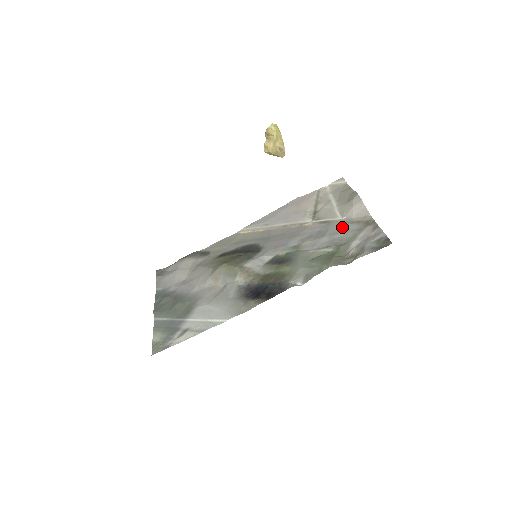
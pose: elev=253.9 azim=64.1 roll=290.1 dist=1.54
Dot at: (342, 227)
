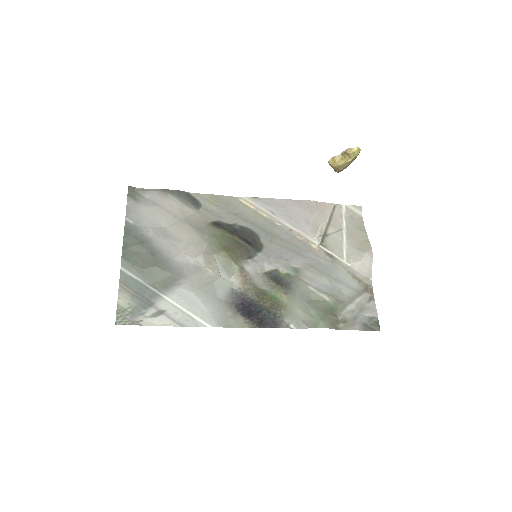
Dot at: (345, 276)
